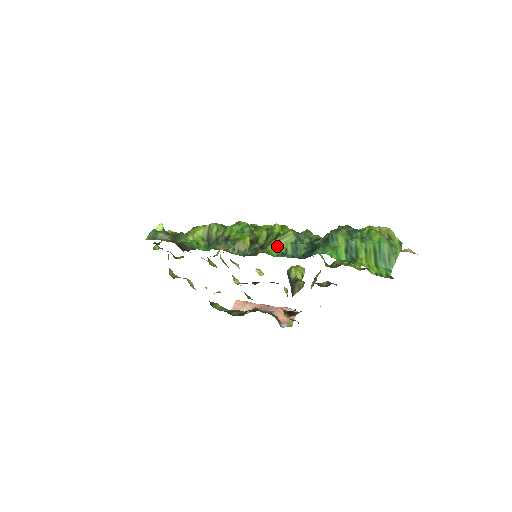
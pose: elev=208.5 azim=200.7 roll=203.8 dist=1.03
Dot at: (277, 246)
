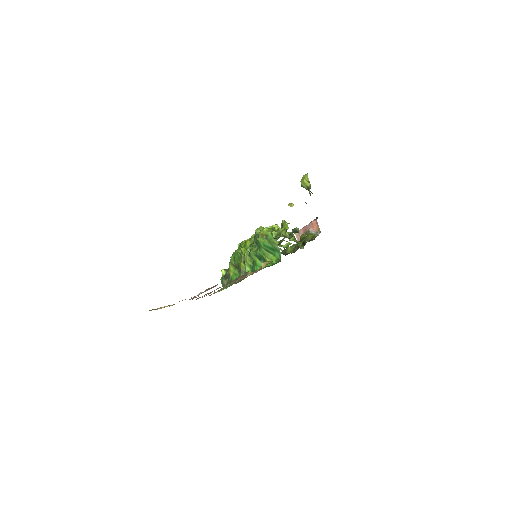
Dot at: (248, 265)
